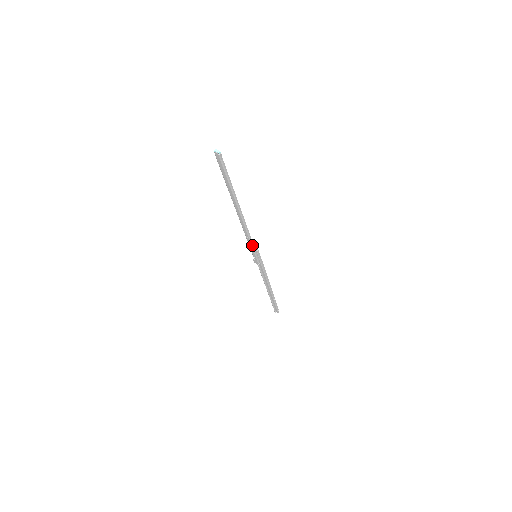
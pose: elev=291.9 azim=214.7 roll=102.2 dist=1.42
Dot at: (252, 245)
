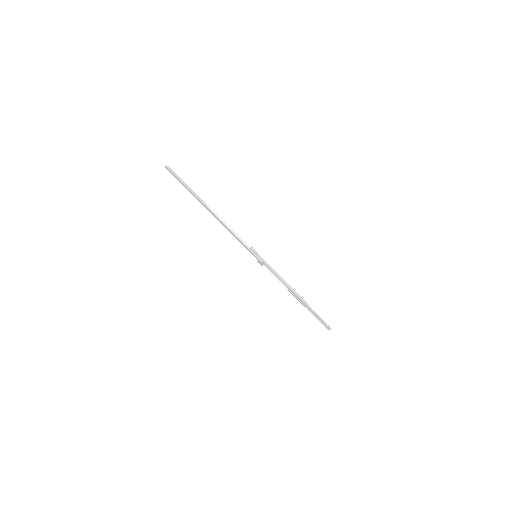
Dot at: (243, 243)
